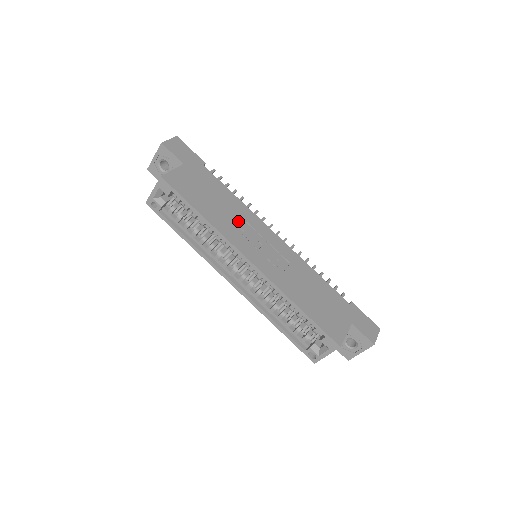
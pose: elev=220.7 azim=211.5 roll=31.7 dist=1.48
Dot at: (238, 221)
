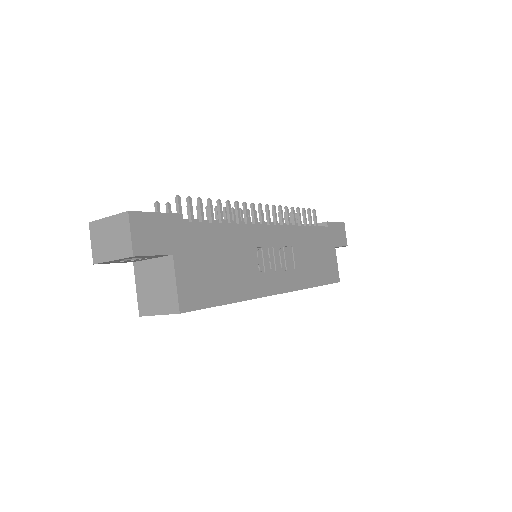
Dot at: (249, 259)
